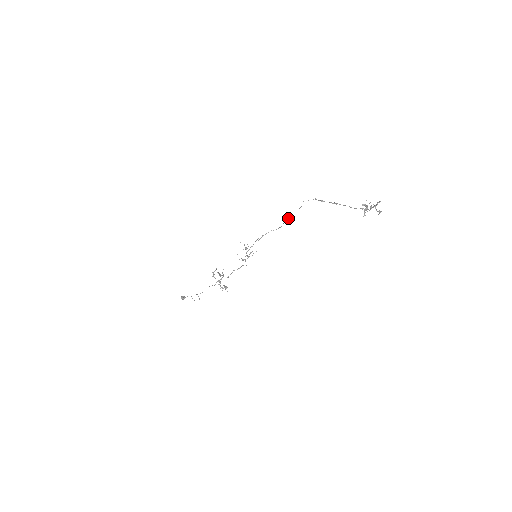
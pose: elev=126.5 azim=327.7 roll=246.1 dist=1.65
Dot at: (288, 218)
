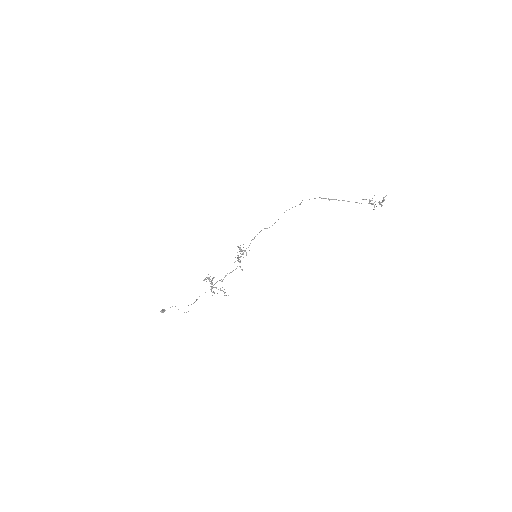
Dot at: occluded
